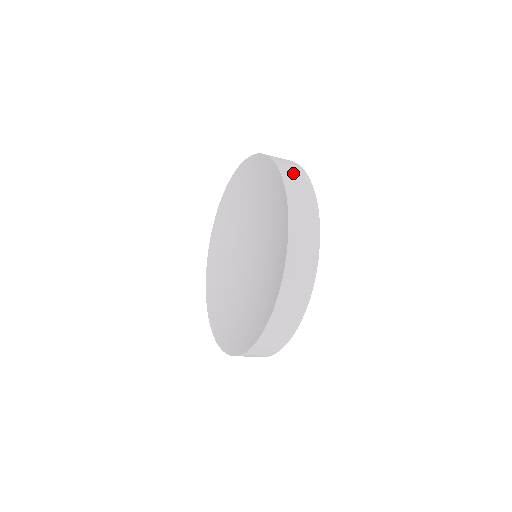
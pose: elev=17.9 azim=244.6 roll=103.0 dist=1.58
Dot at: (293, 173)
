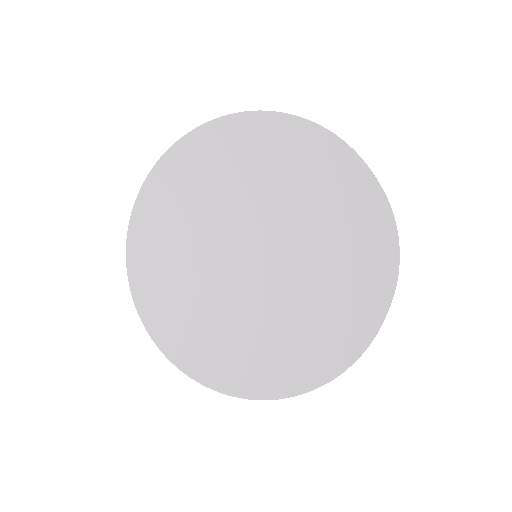
Dot at: occluded
